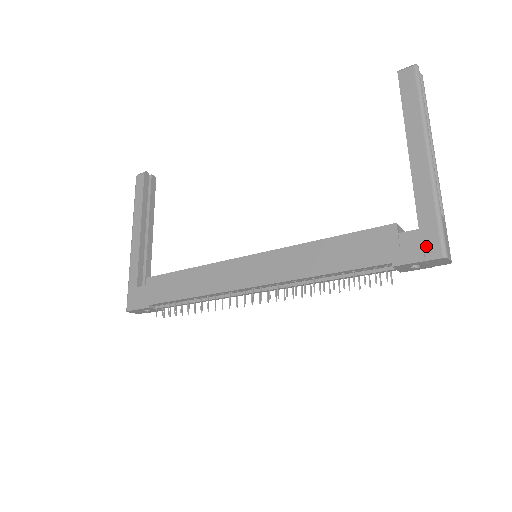
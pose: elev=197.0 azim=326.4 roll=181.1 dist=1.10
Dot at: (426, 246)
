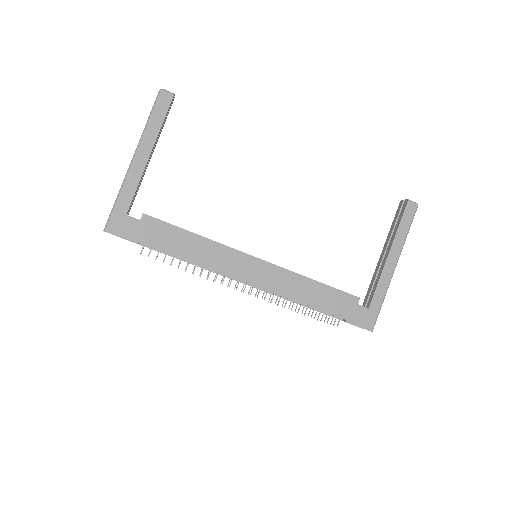
Dot at: (367, 320)
